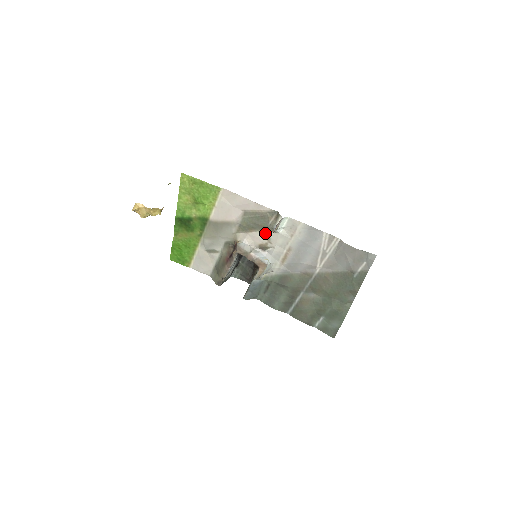
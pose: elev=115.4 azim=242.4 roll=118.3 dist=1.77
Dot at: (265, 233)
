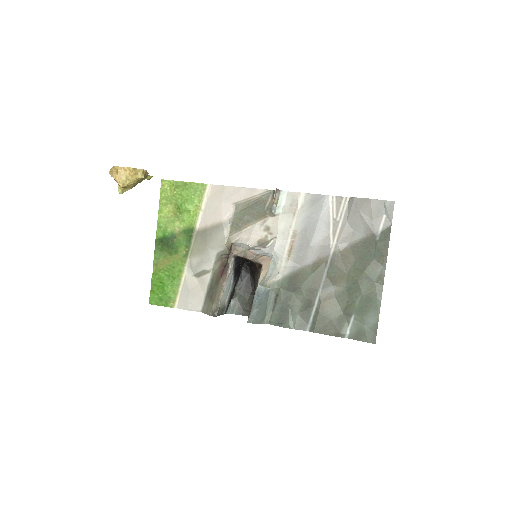
Dot at: (263, 223)
